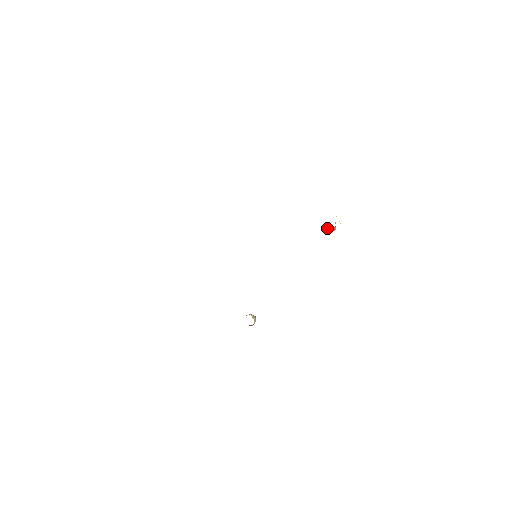
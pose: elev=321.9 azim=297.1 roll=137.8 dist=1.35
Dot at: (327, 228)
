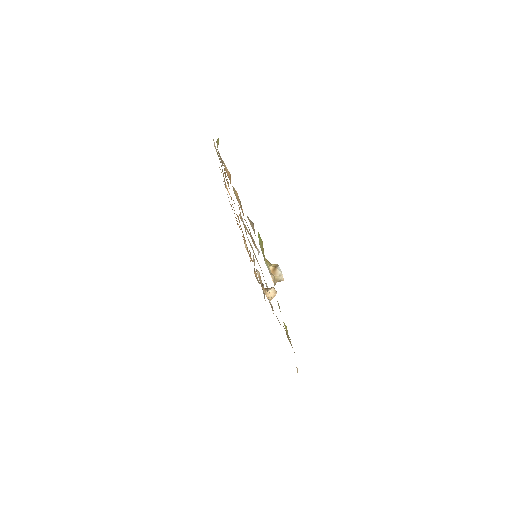
Dot at: occluded
